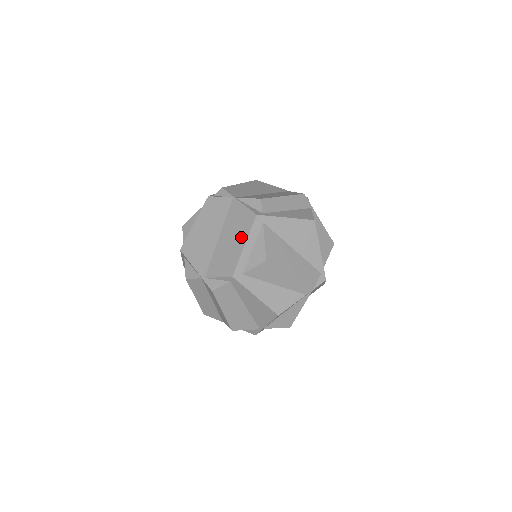
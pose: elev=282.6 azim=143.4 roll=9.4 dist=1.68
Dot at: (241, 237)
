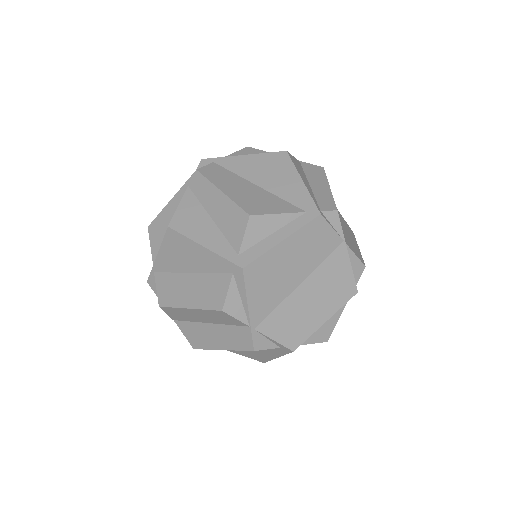
Dot at: (328, 308)
